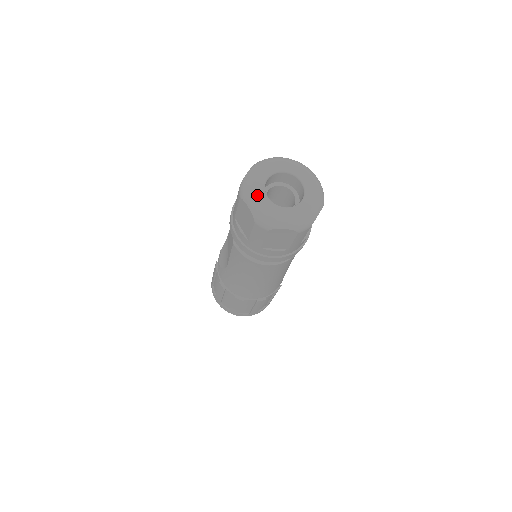
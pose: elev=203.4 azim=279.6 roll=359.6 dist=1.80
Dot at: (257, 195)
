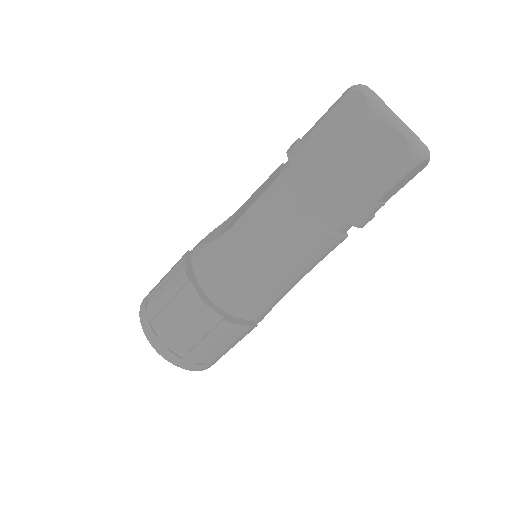
Dot at: occluded
